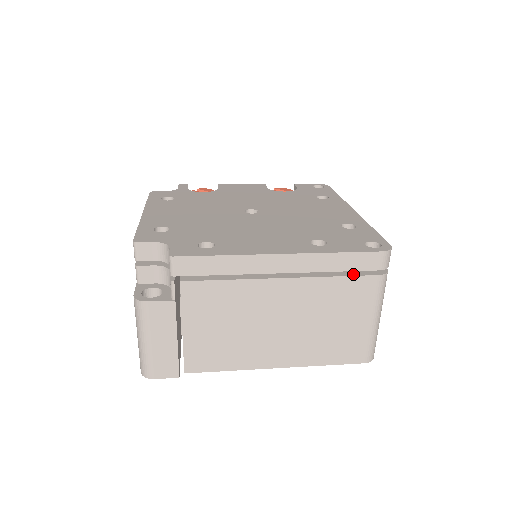
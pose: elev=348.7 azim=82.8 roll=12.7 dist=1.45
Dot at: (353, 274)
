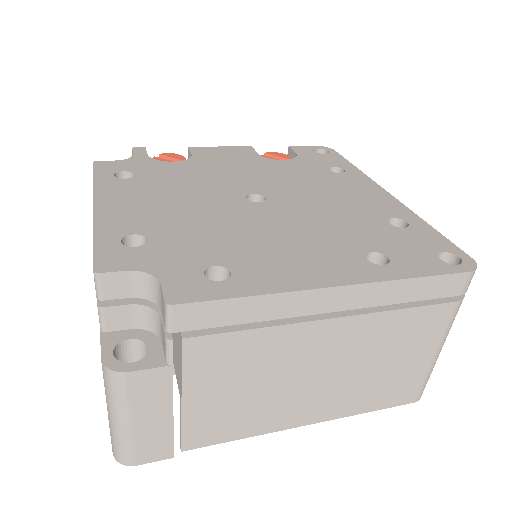
Dot at: (425, 302)
